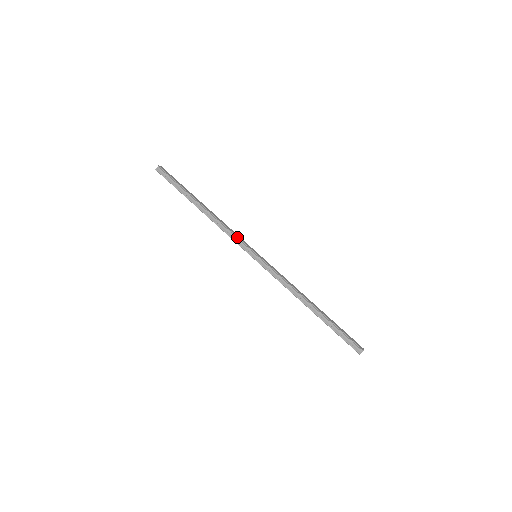
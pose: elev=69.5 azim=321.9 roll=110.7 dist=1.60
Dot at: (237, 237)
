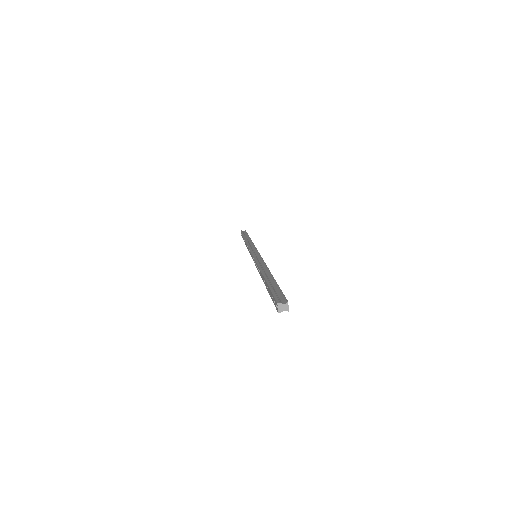
Dot at: (255, 247)
